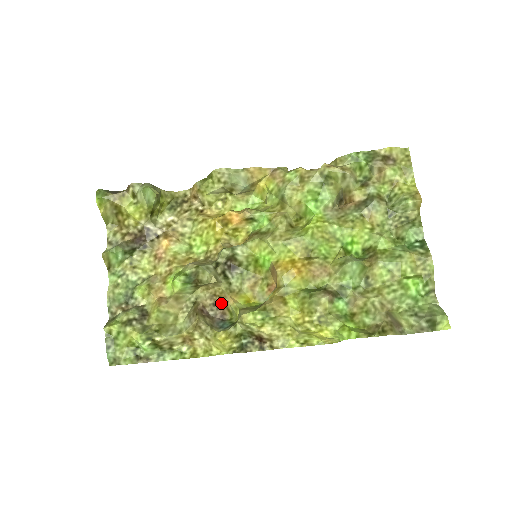
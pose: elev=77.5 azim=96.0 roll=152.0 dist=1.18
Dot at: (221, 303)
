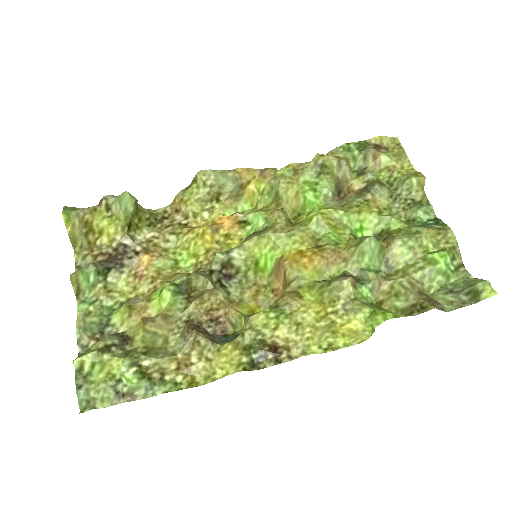
Dot at: (220, 316)
